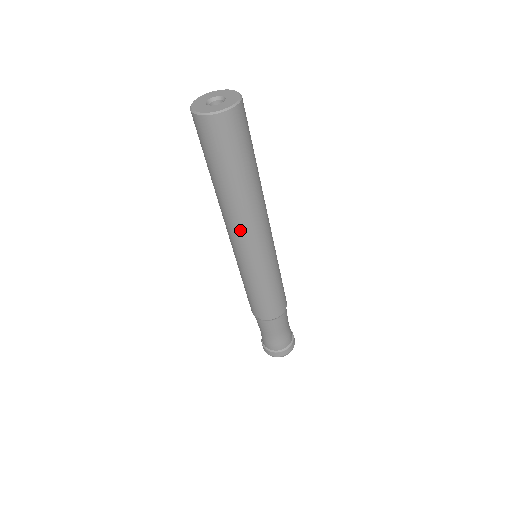
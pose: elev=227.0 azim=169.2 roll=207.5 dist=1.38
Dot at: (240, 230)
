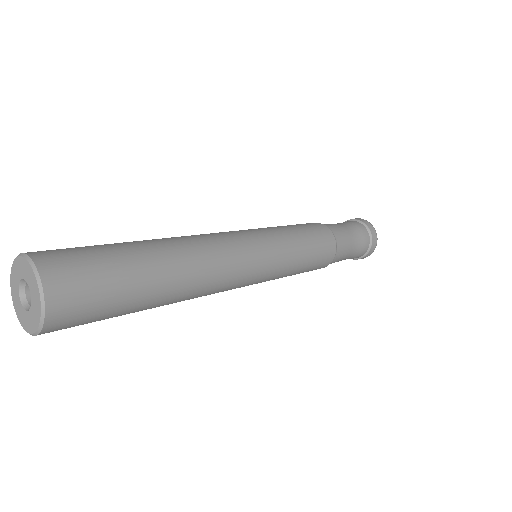
Dot at: occluded
